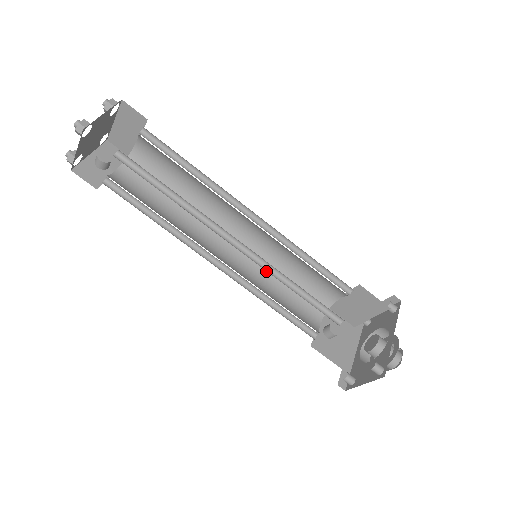
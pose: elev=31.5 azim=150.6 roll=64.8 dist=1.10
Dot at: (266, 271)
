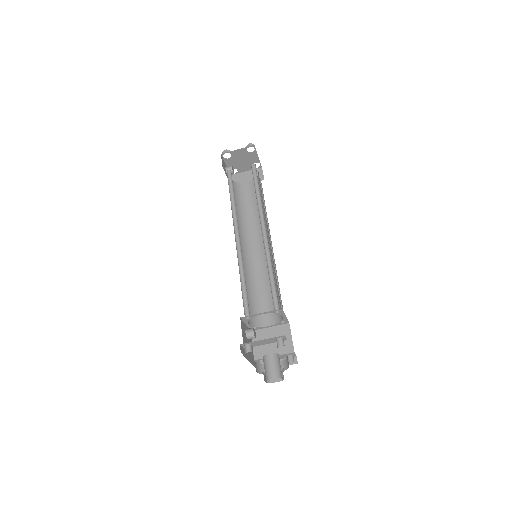
Dot at: (245, 275)
